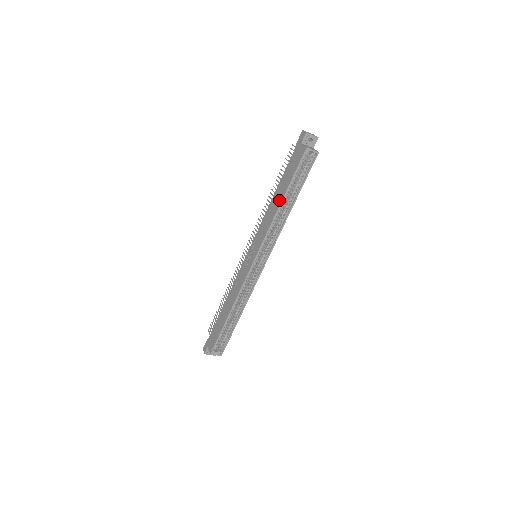
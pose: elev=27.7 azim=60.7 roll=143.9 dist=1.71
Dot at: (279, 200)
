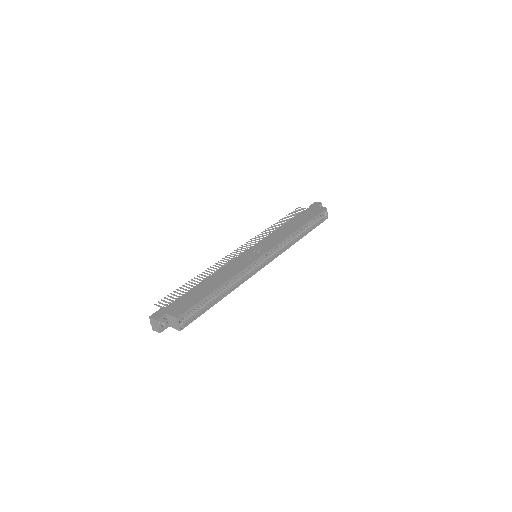
Dot at: (298, 225)
